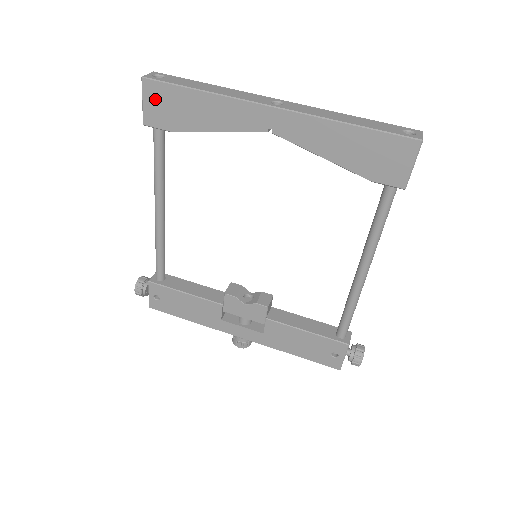
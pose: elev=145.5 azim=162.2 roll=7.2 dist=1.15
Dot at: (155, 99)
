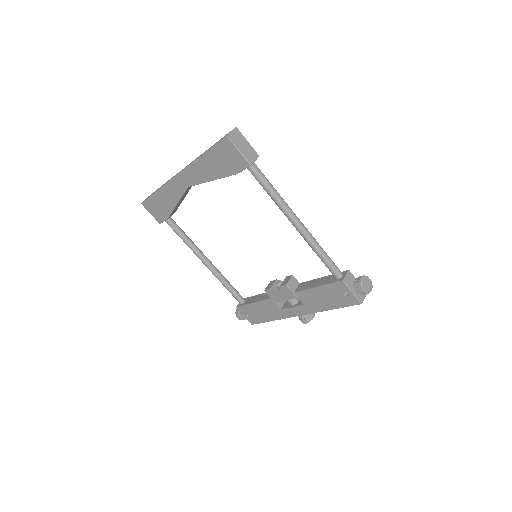
Dot at: (152, 209)
